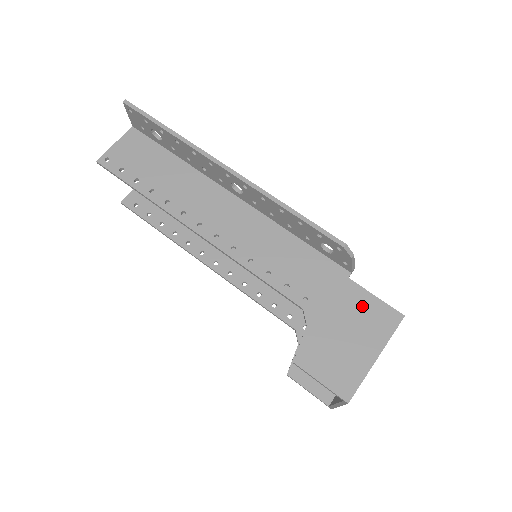
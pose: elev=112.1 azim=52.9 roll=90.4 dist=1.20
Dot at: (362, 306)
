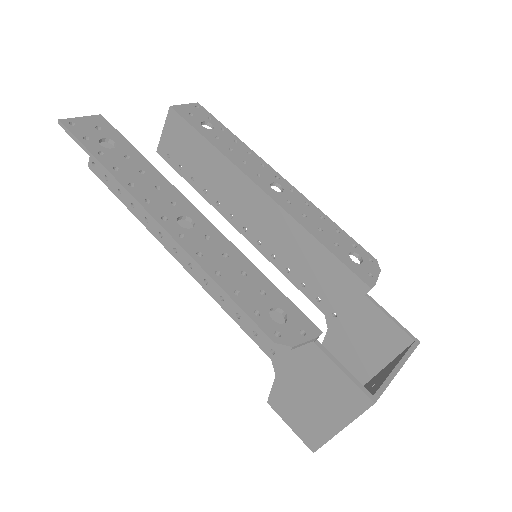
Dot at: (328, 377)
